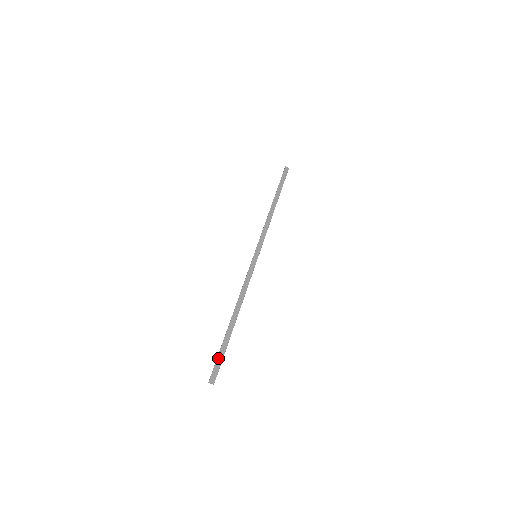
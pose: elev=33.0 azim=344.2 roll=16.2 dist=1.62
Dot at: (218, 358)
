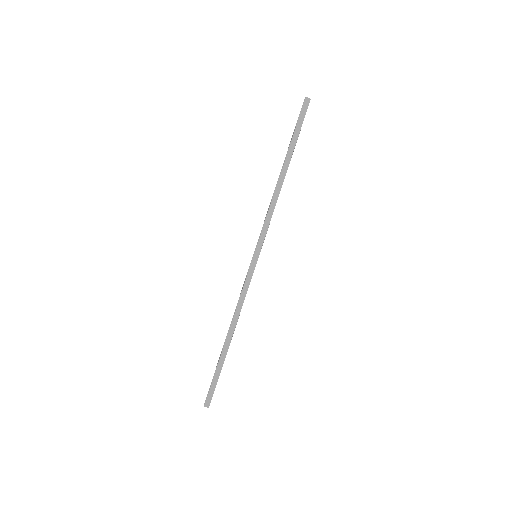
Dot at: (212, 383)
